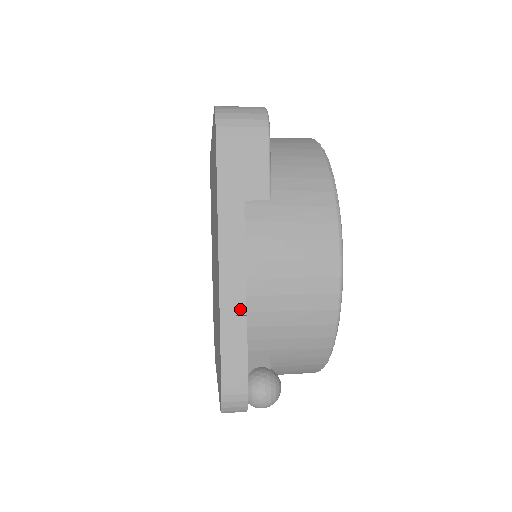
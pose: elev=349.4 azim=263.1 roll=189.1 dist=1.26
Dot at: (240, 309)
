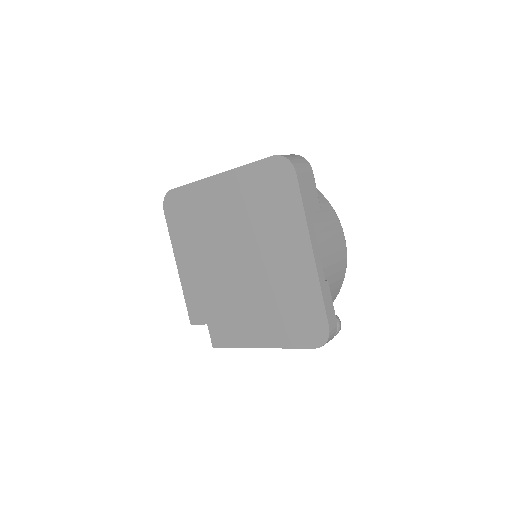
Dot at: occluded
